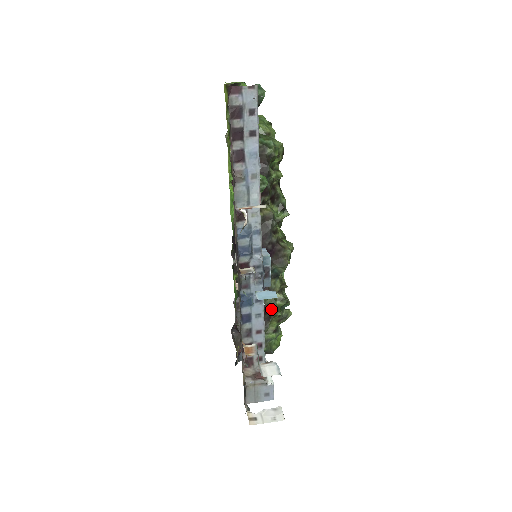
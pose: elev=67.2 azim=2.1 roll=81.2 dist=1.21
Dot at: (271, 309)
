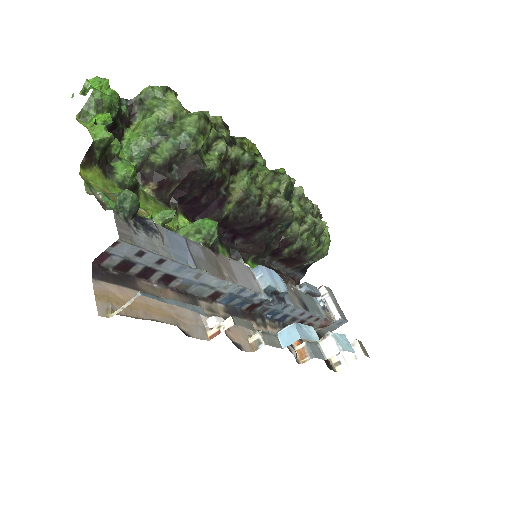
Dot at: (302, 248)
